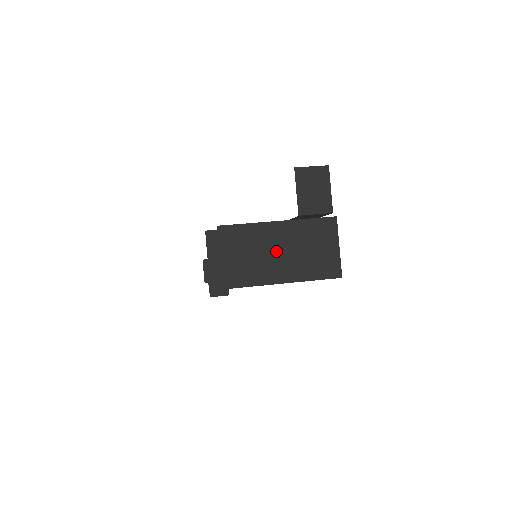
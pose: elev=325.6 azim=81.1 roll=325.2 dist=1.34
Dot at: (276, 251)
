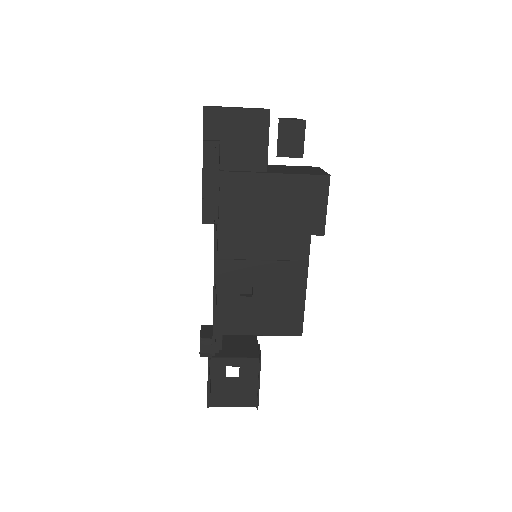
Dot at: occluded
